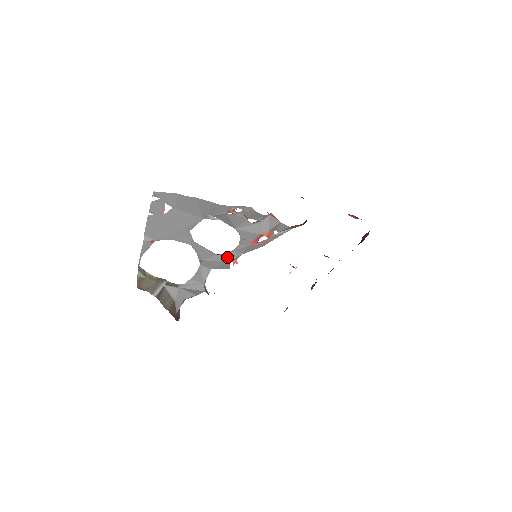
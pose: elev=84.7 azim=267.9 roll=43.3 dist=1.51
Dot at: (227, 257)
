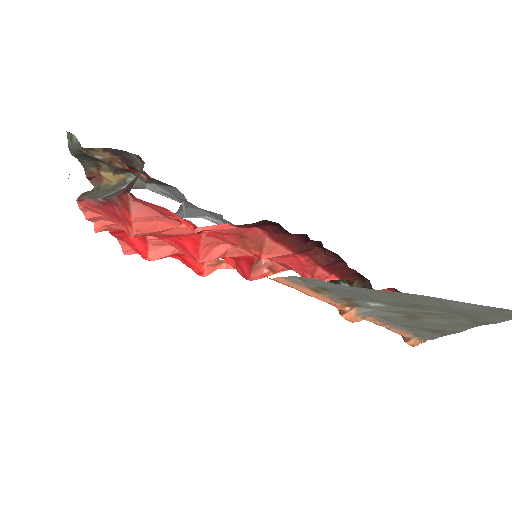
Dot at: occluded
